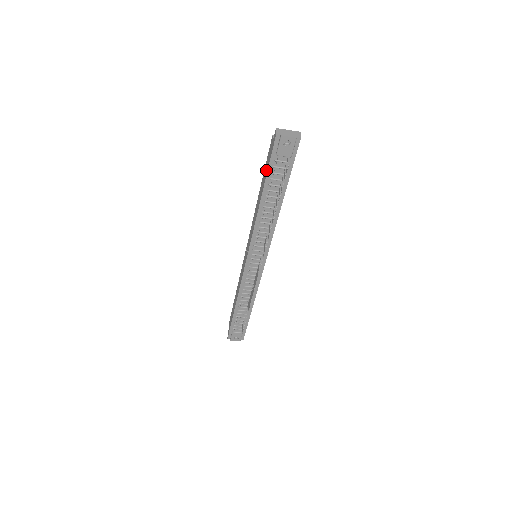
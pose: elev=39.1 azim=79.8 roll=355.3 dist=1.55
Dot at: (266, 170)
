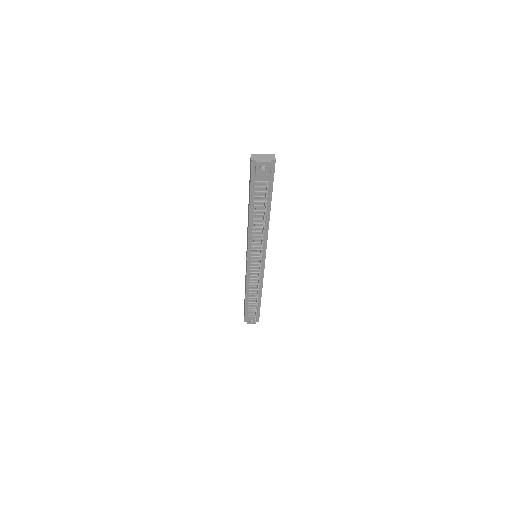
Dot at: occluded
